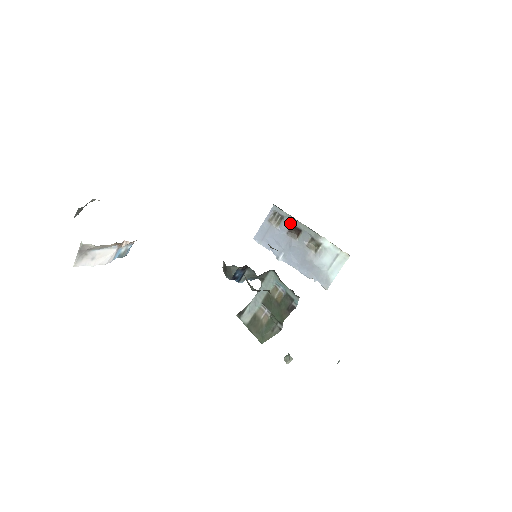
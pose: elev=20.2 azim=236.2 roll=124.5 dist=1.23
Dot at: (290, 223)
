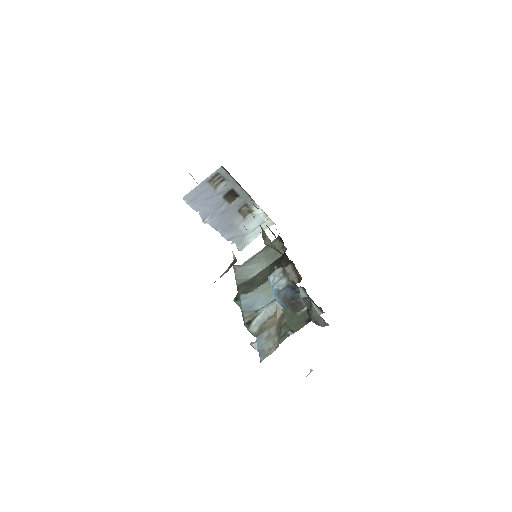
Dot at: (231, 187)
